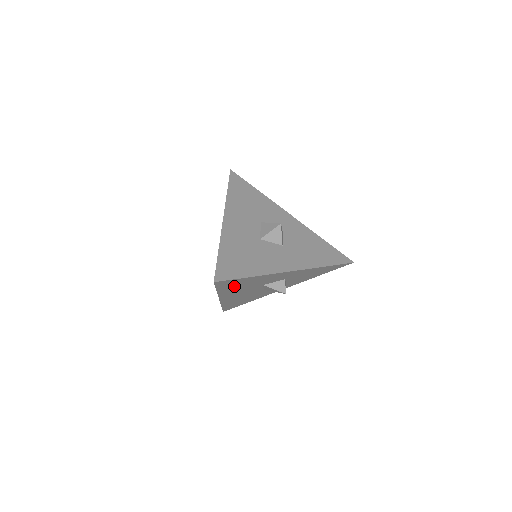
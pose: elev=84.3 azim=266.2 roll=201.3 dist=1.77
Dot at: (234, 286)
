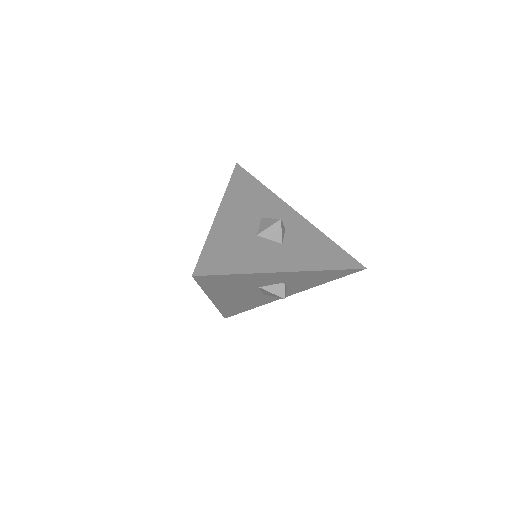
Dot at: (222, 285)
